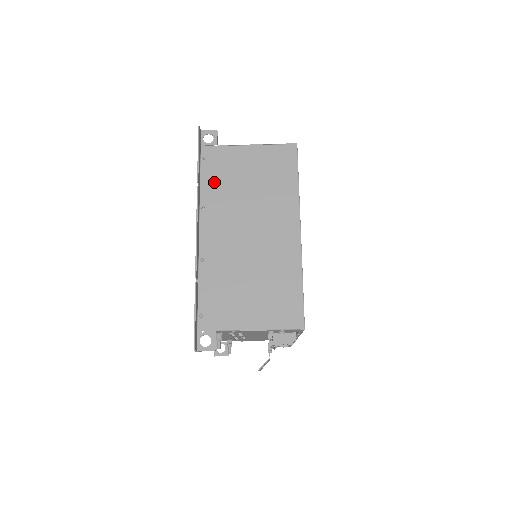
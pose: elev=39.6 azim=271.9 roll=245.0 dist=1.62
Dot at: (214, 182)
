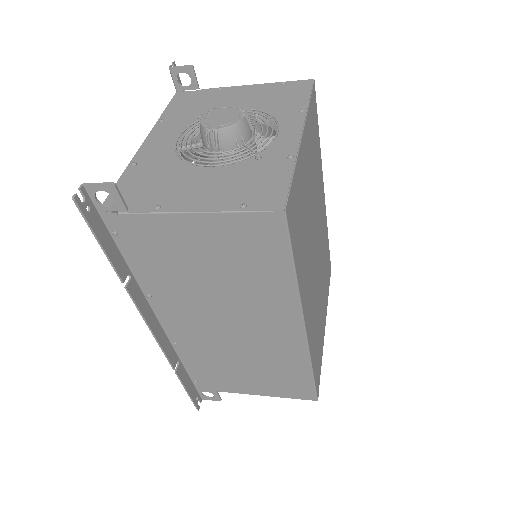
Dot at: (150, 267)
